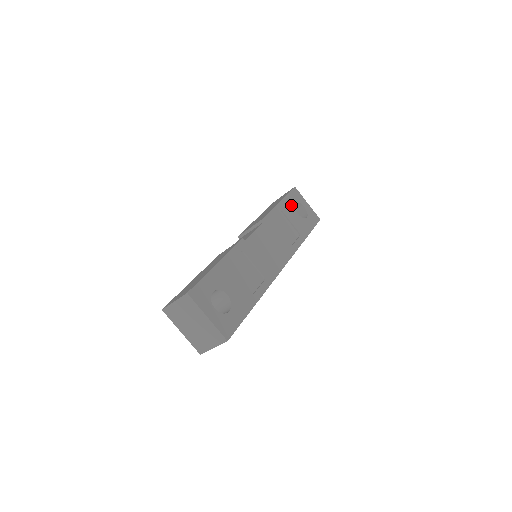
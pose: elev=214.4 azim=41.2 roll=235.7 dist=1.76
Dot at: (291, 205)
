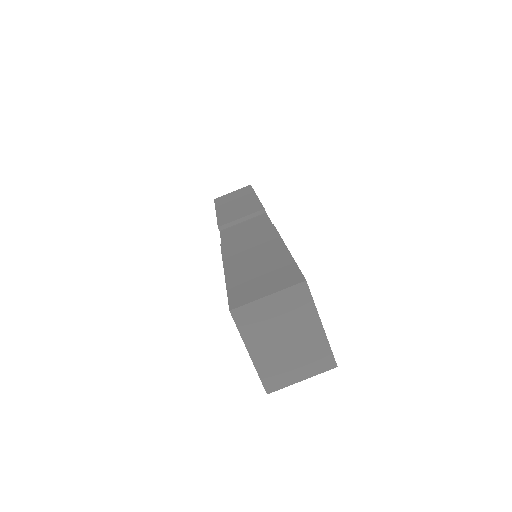
Dot at: occluded
